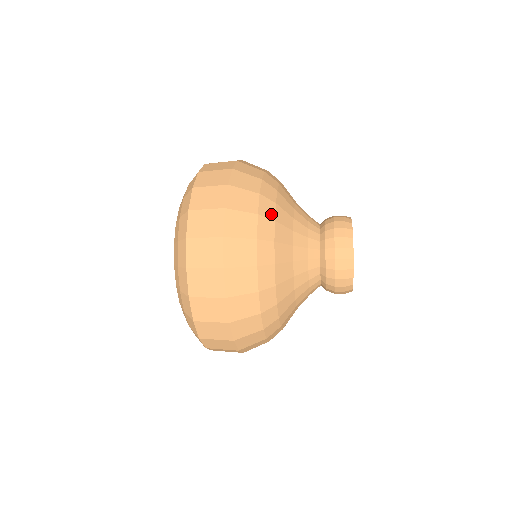
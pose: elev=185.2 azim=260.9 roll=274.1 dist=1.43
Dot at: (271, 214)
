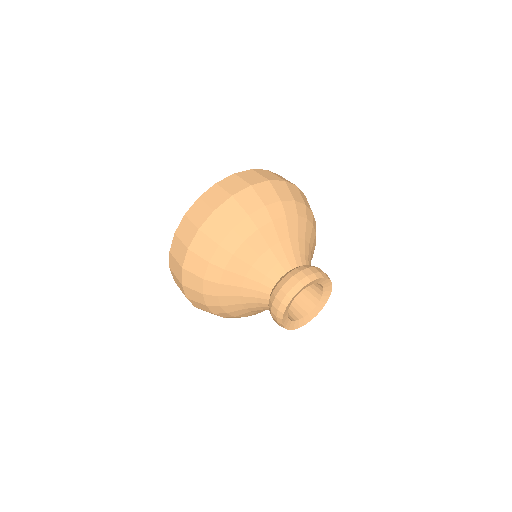
Dot at: (217, 279)
